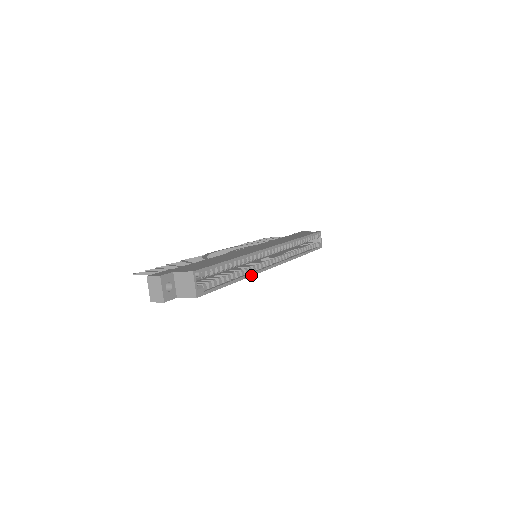
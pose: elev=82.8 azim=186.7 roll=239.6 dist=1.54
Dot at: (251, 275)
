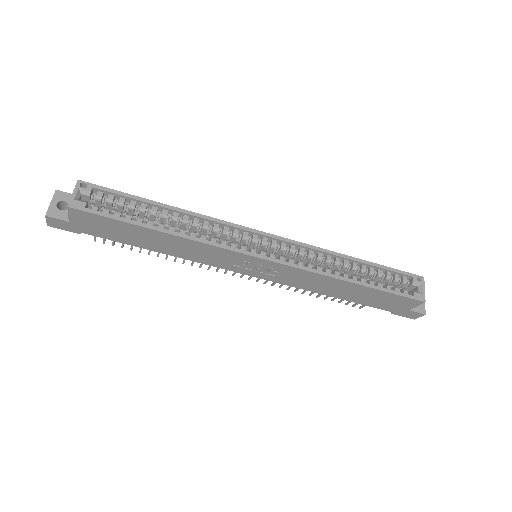
Dot at: (197, 240)
